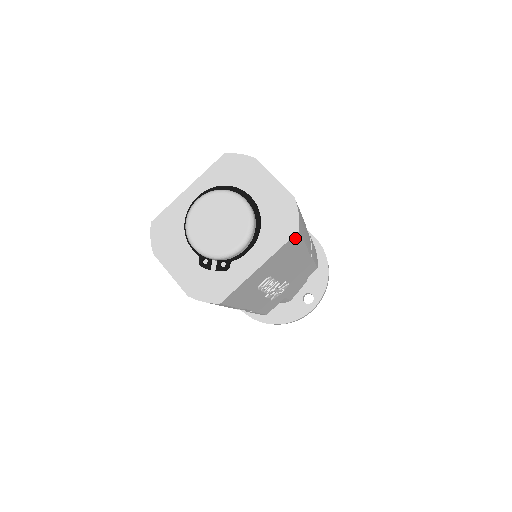
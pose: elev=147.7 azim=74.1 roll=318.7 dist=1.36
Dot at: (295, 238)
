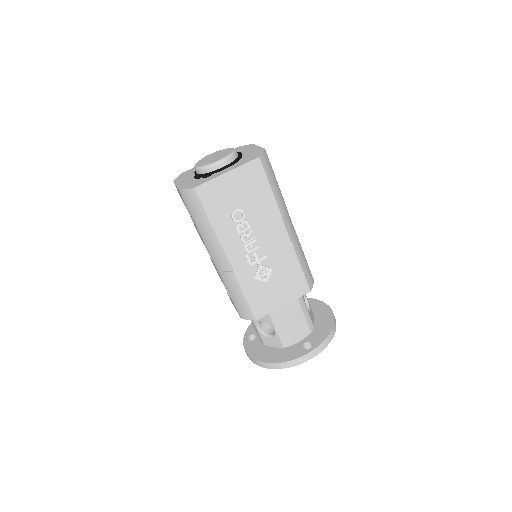
Dot at: (258, 166)
